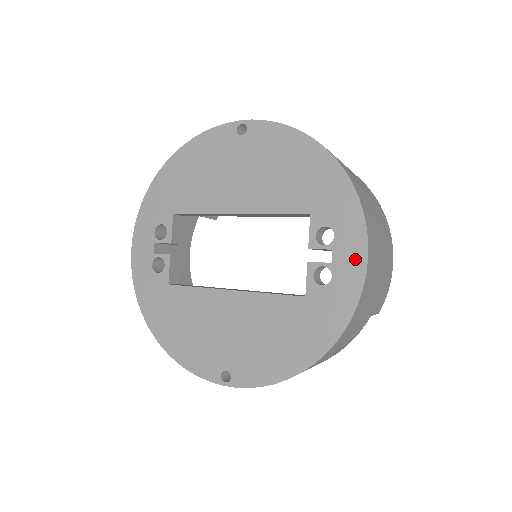
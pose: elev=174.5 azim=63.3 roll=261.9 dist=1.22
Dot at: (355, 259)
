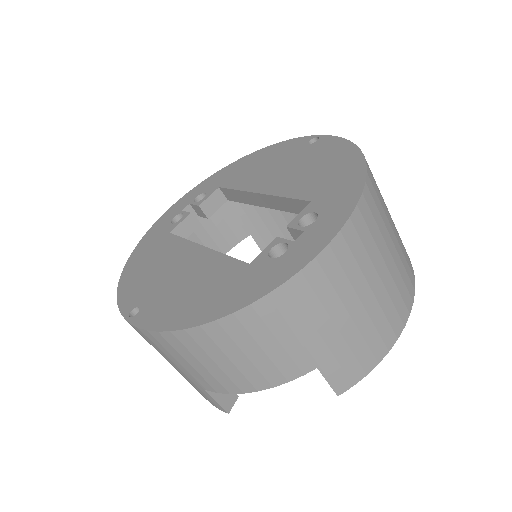
Dot at: (316, 242)
